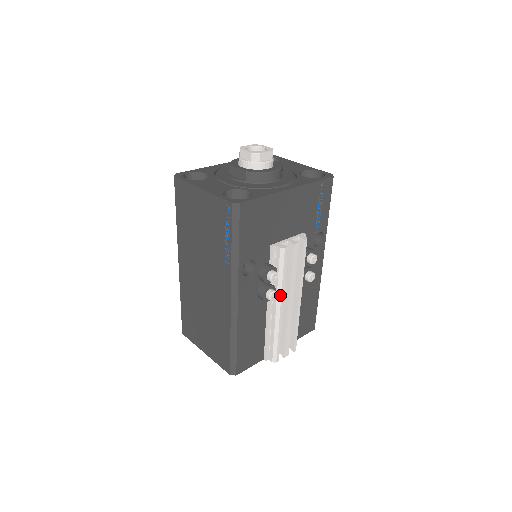
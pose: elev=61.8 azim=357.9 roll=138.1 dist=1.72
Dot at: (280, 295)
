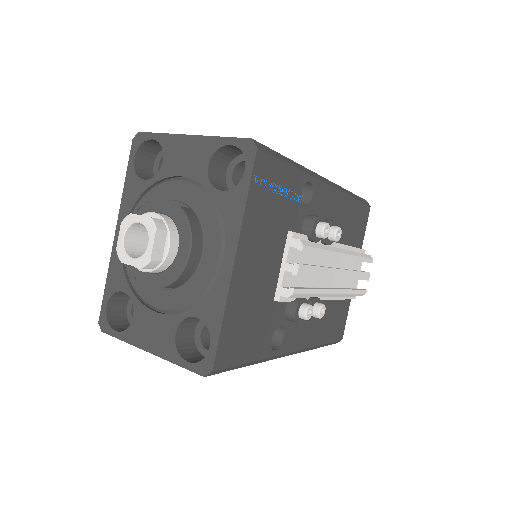
Dot at: (325, 295)
